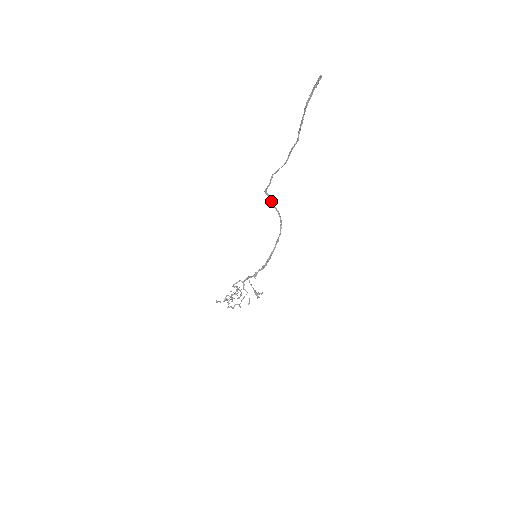
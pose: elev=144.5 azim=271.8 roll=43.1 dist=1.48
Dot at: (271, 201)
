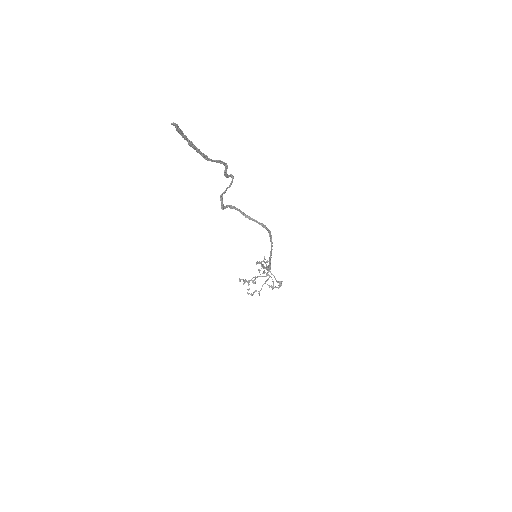
Dot at: (242, 212)
